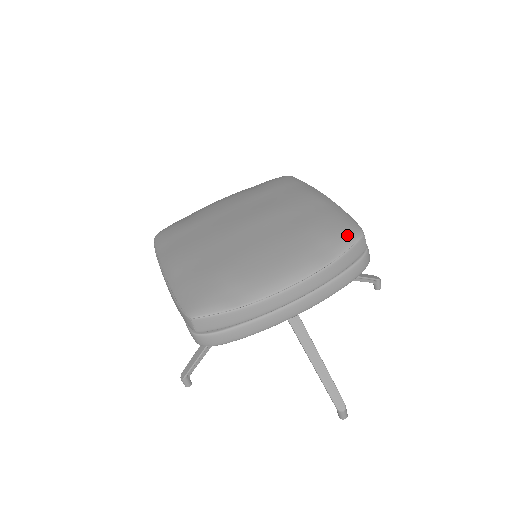
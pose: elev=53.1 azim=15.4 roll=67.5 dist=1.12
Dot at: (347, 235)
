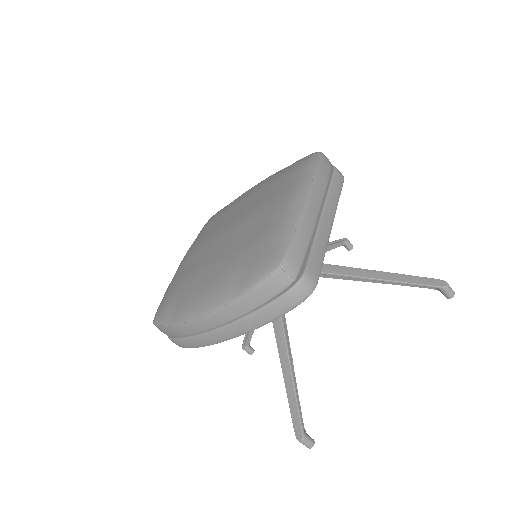
Dot at: (263, 266)
